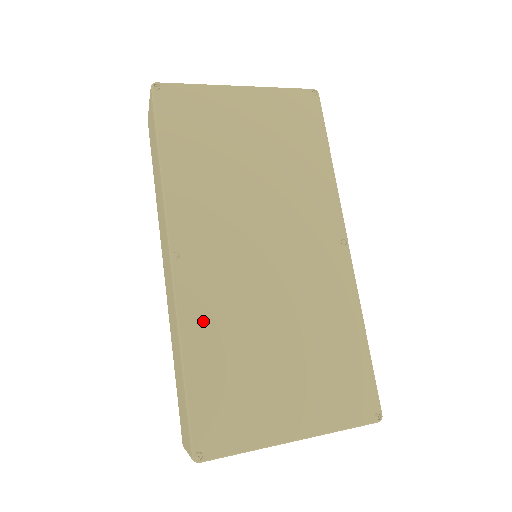
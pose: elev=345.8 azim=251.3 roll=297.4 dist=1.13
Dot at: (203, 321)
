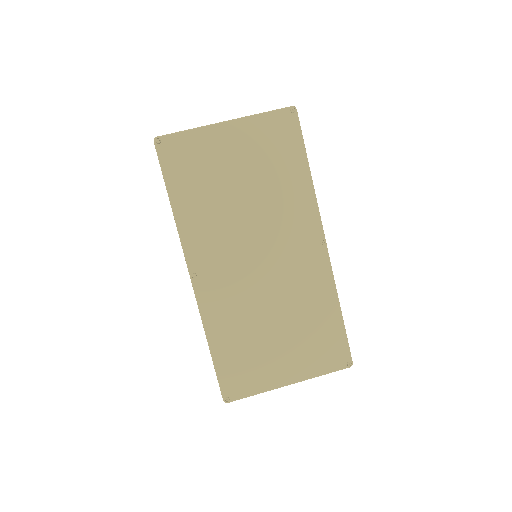
Dot at: (219, 318)
